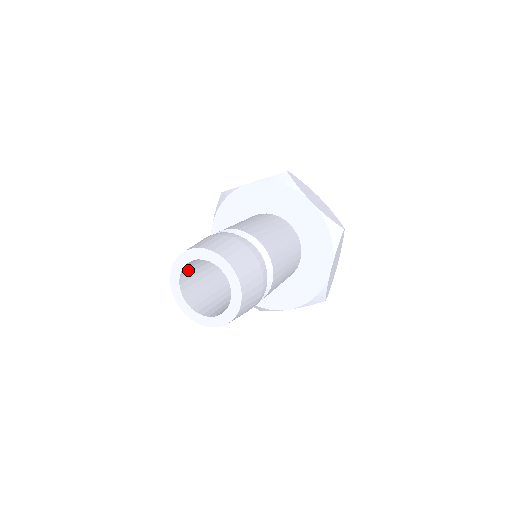
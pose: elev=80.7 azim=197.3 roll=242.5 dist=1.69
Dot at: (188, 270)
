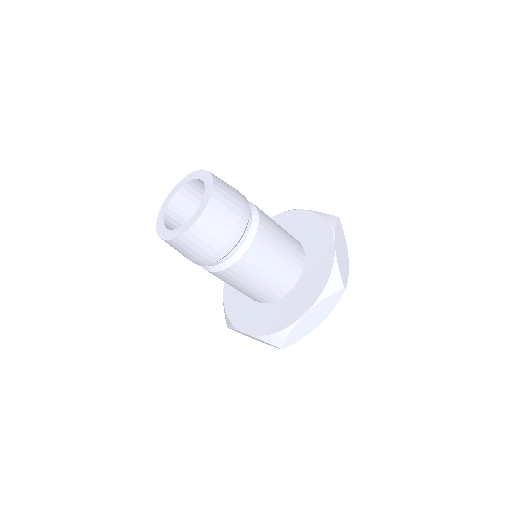
Dot at: (190, 195)
